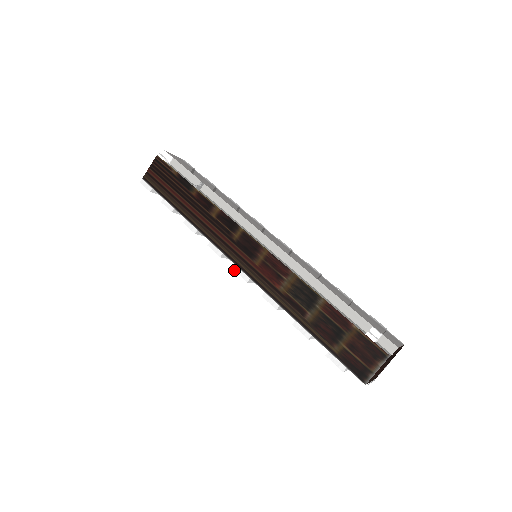
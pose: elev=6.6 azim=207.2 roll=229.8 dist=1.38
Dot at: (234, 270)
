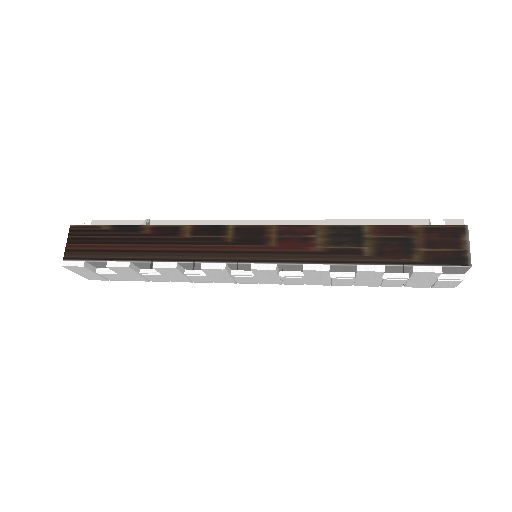
Dot at: (252, 269)
